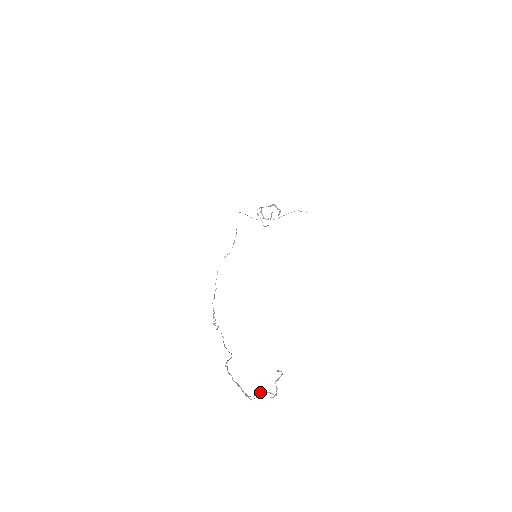
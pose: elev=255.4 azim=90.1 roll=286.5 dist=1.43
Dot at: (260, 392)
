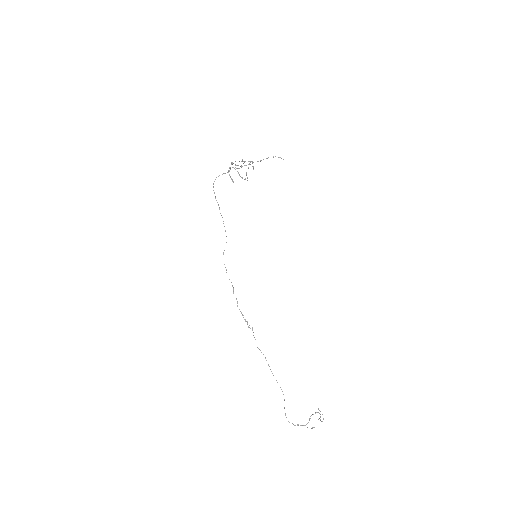
Dot at: occluded
